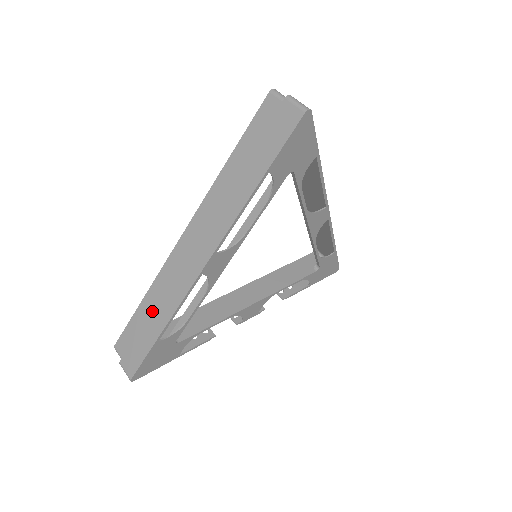
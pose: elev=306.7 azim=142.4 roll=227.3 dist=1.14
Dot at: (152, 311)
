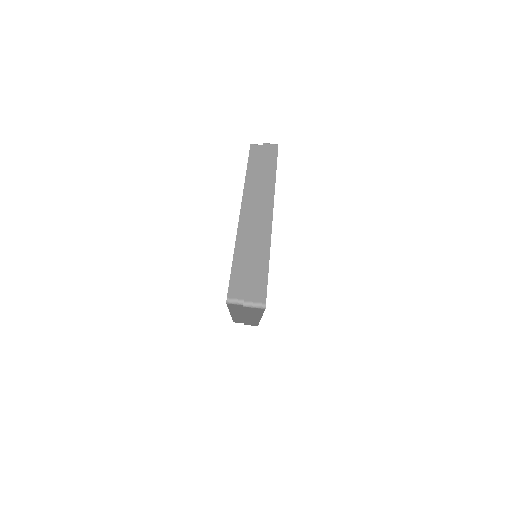
Dot at: occluded
